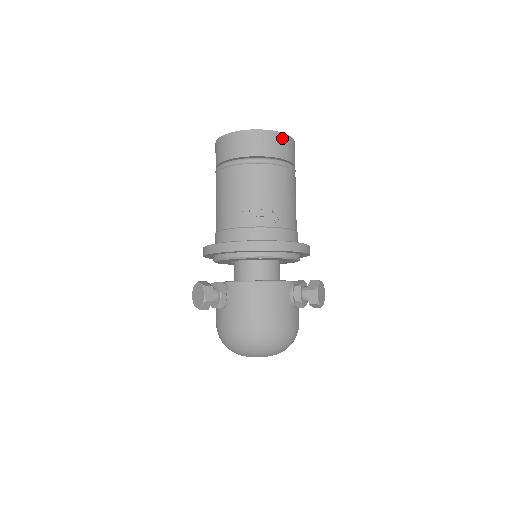
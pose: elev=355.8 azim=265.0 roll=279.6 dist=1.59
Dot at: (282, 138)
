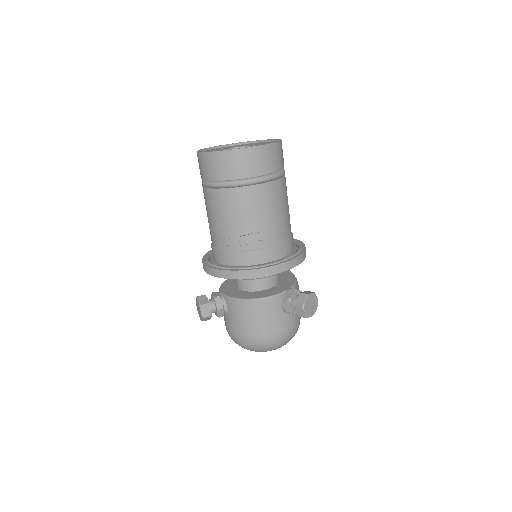
Dot at: (257, 152)
